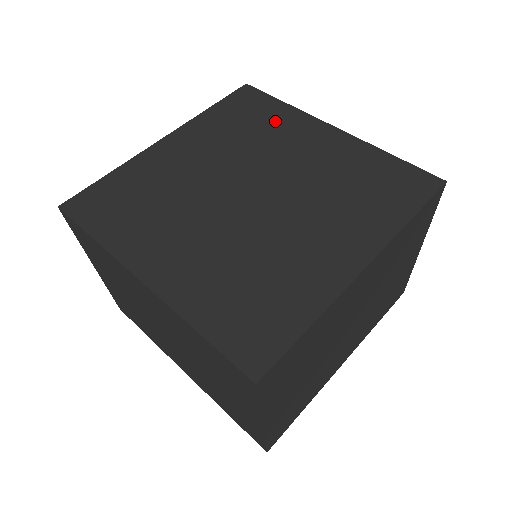
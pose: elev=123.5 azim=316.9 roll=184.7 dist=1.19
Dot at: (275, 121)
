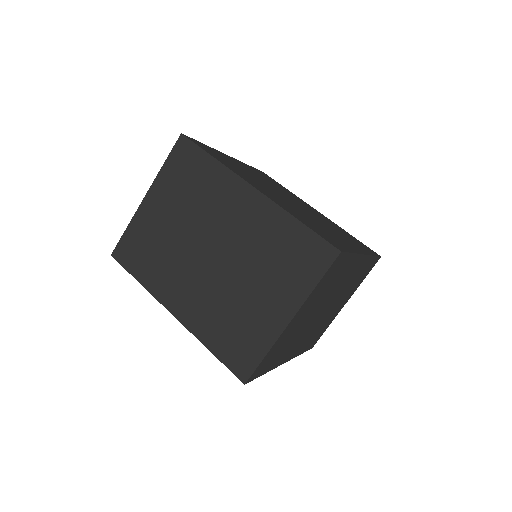
Dot at: occluded
